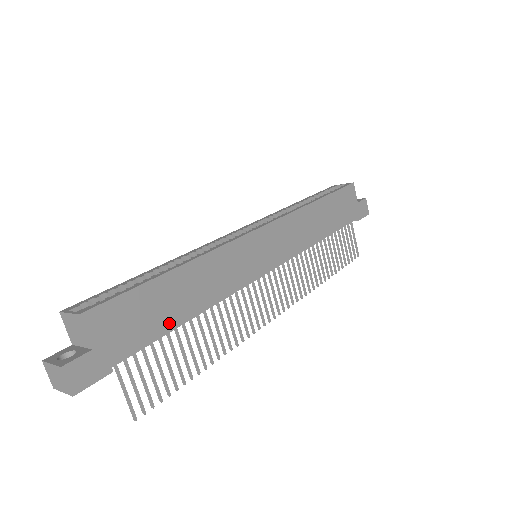
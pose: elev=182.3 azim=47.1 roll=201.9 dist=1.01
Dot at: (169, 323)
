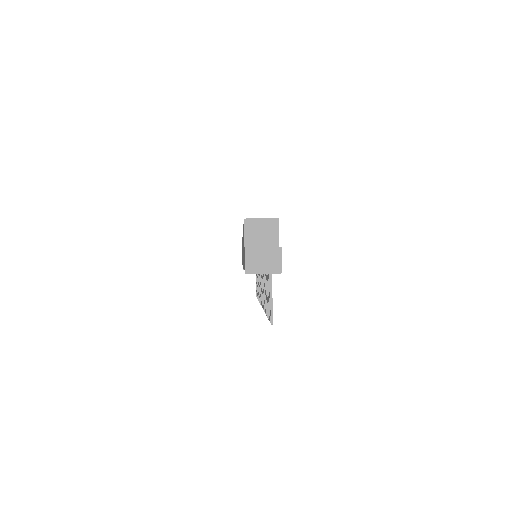
Dot at: occluded
